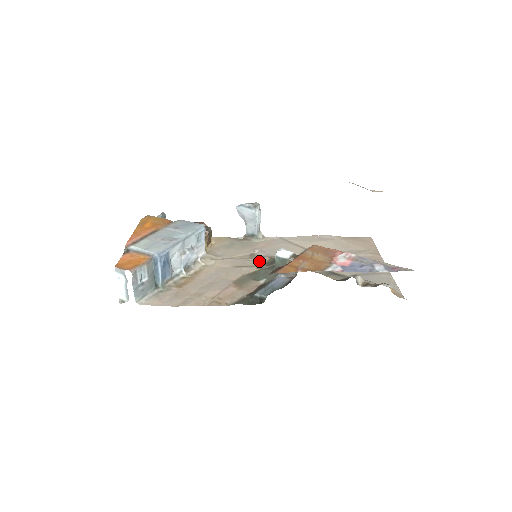
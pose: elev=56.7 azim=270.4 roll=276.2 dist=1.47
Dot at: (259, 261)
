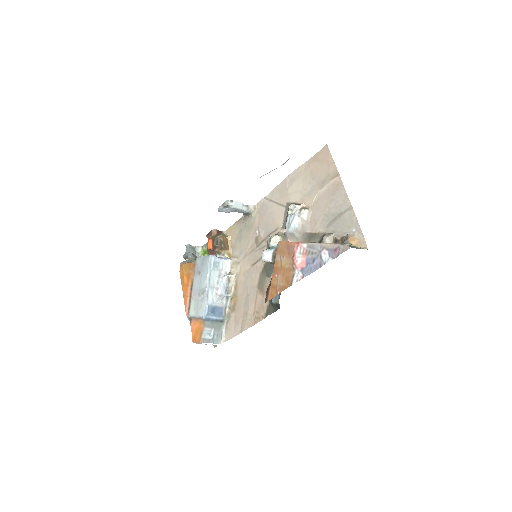
Dot at: (262, 248)
